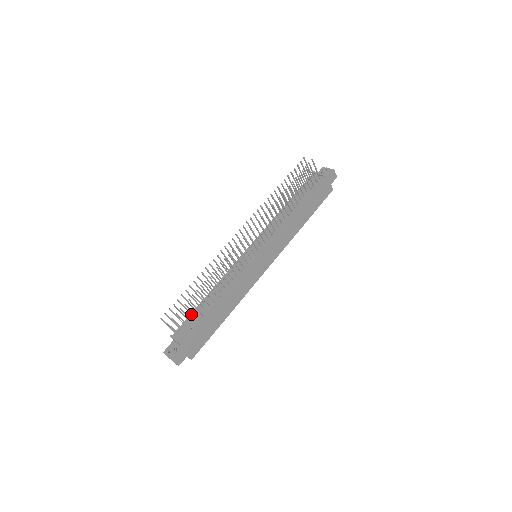
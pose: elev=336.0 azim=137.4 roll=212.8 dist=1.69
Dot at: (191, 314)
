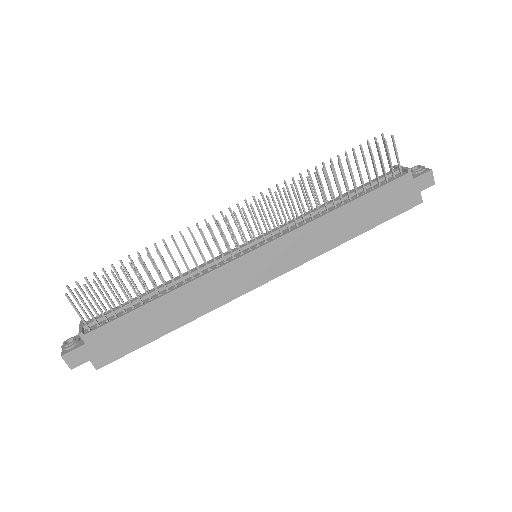
Dot at: (123, 302)
